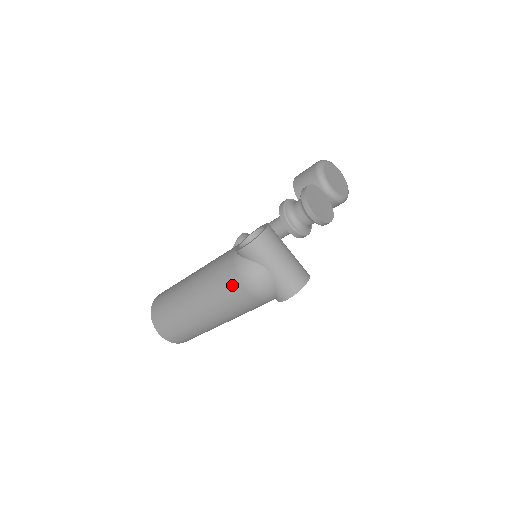
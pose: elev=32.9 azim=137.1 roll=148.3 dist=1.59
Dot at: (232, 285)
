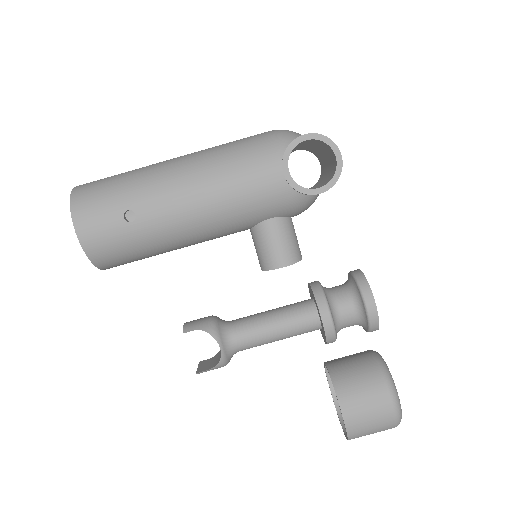
Dot at: occluded
